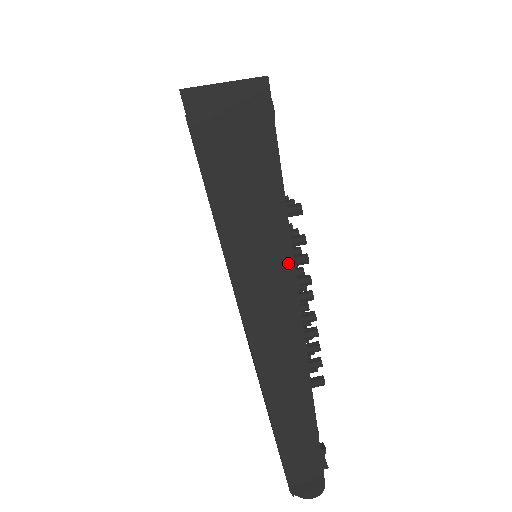
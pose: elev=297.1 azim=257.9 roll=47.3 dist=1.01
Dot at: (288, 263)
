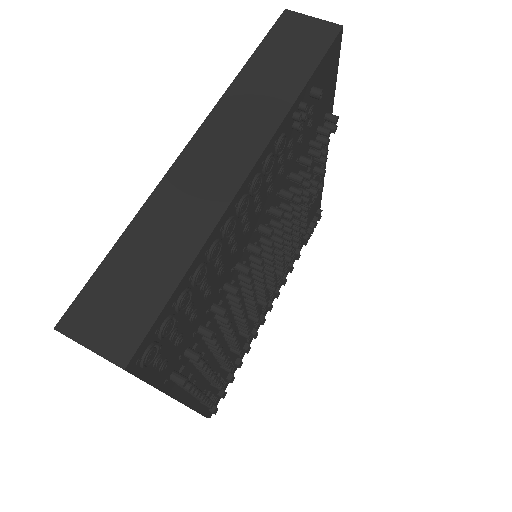
Dot at: occluded
